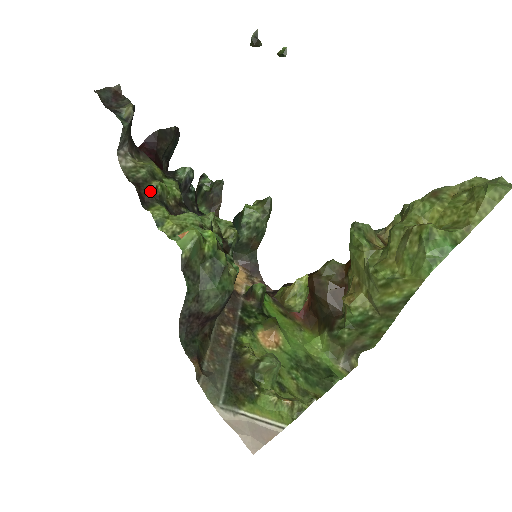
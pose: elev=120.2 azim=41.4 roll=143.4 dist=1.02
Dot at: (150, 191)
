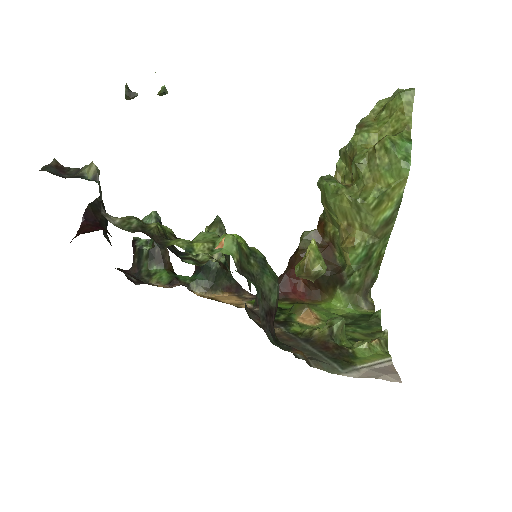
Dot at: (154, 233)
